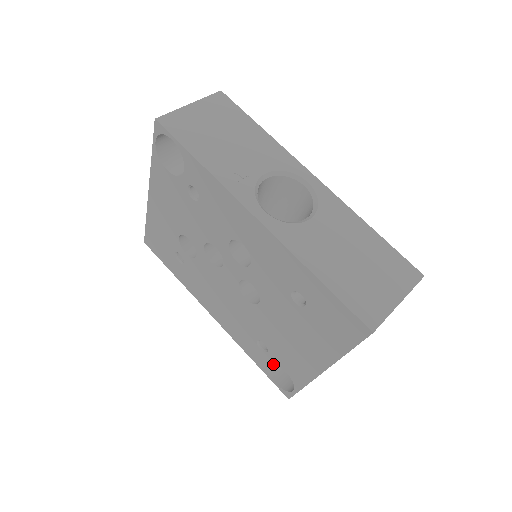
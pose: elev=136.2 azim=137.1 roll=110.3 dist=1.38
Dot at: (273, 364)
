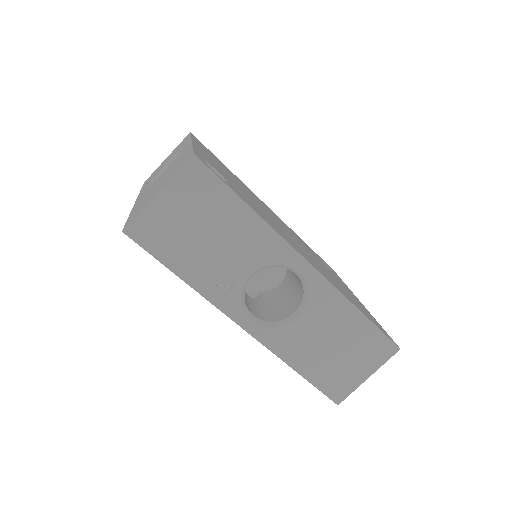
Dot at: occluded
